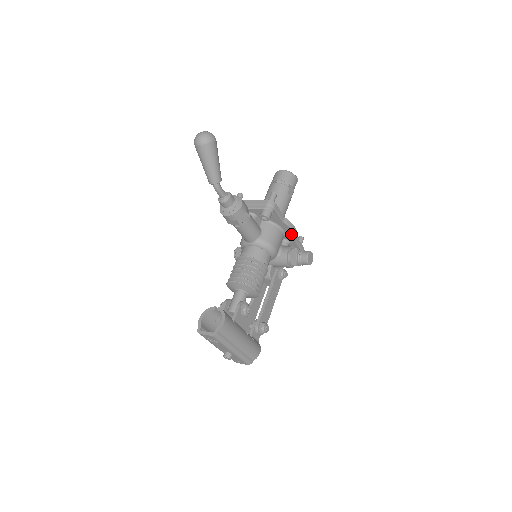
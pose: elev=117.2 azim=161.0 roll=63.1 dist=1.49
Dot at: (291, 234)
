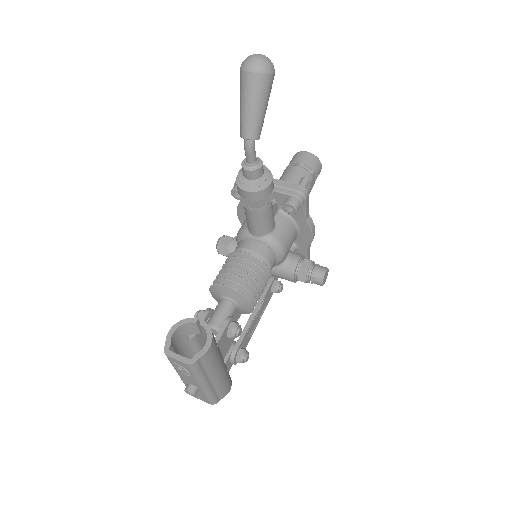
Dot at: (307, 239)
